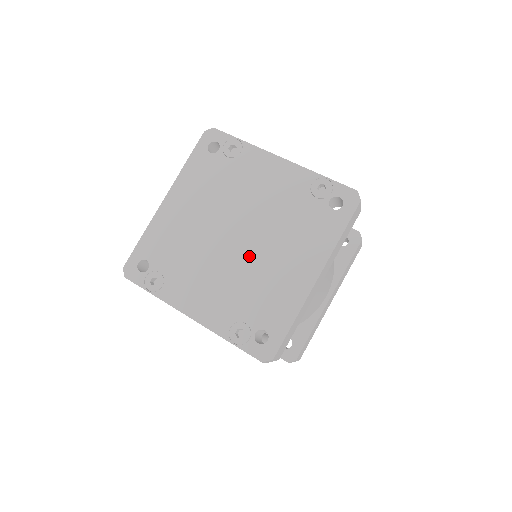
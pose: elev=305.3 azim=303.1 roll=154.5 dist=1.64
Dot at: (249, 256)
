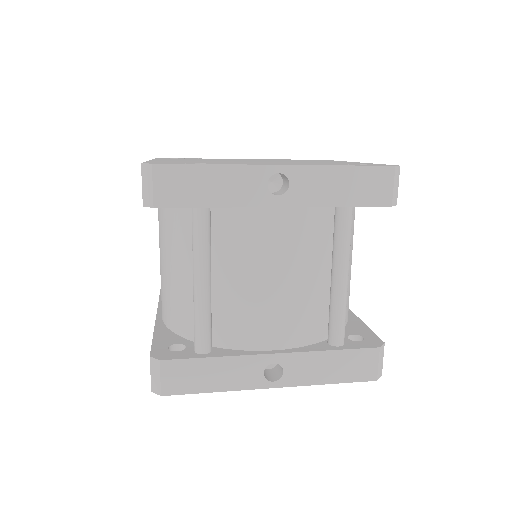
Dot at: occluded
